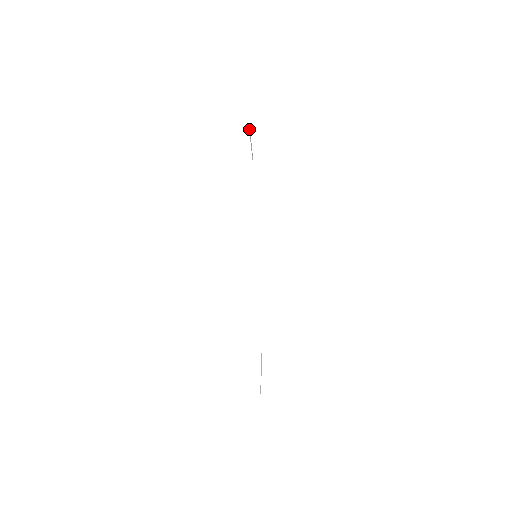
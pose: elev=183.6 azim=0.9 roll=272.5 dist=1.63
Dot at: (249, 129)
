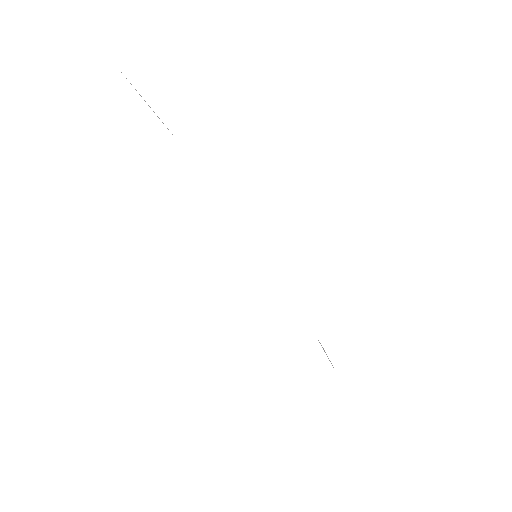
Dot at: occluded
